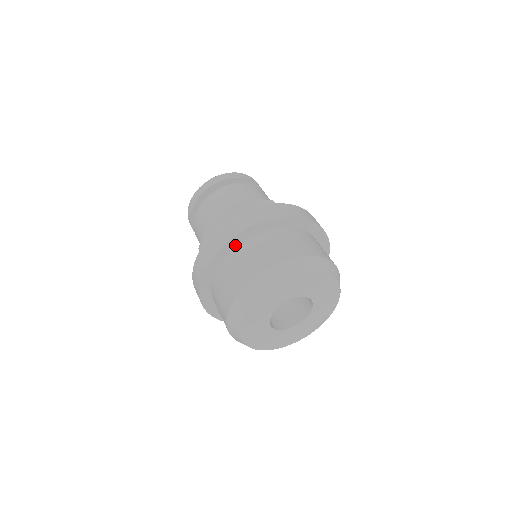
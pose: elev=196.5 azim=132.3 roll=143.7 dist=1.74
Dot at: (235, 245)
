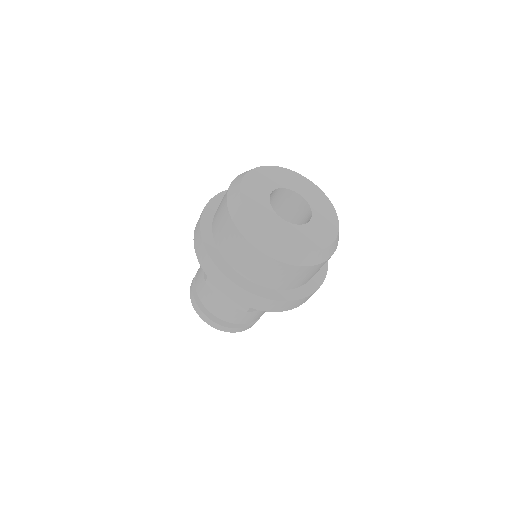
Dot at: (214, 209)
